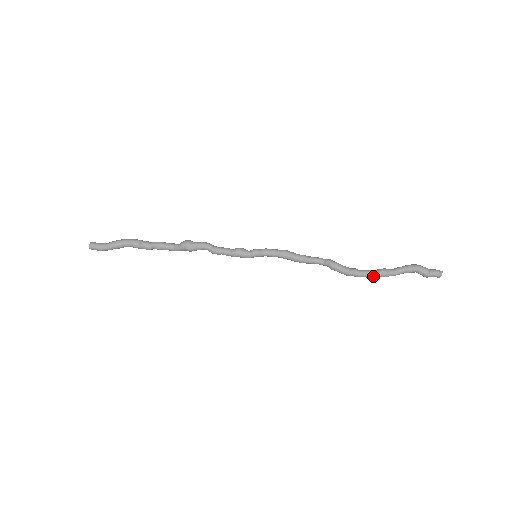
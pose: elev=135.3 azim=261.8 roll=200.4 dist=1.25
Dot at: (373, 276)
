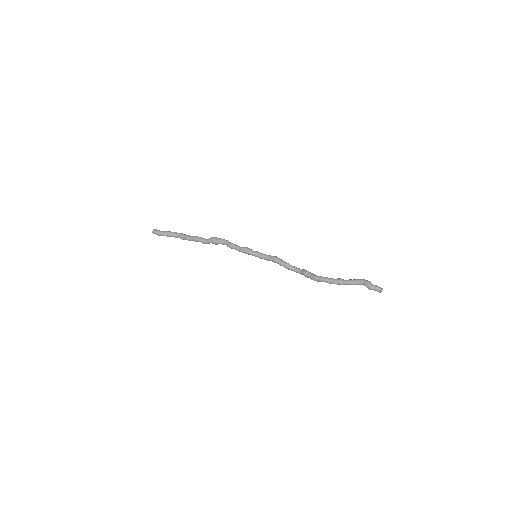
Dot at: (332, 281)
